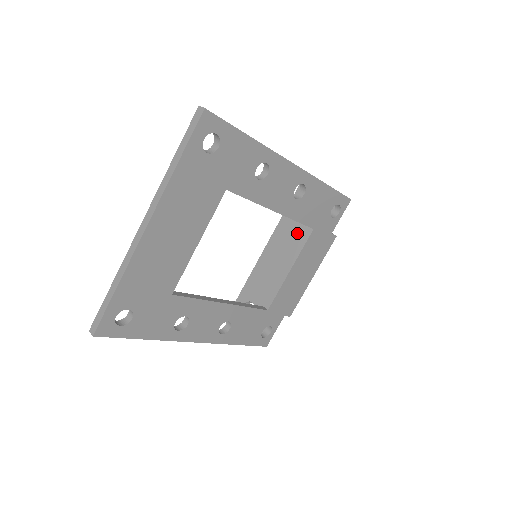
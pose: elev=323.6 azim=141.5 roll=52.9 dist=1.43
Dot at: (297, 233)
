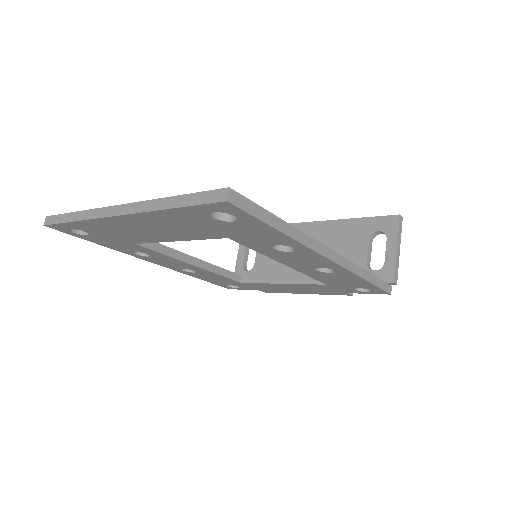
Dot at: (335, 250)
